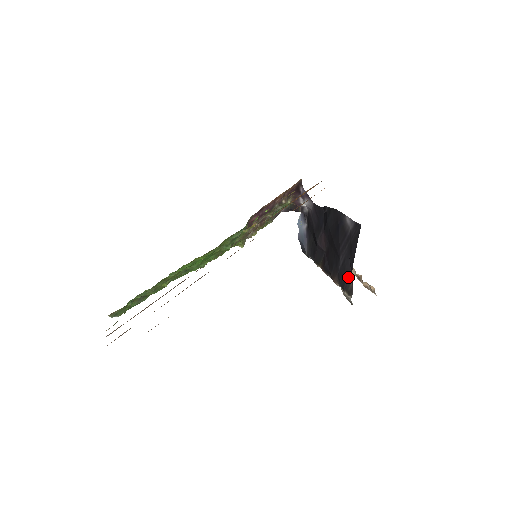
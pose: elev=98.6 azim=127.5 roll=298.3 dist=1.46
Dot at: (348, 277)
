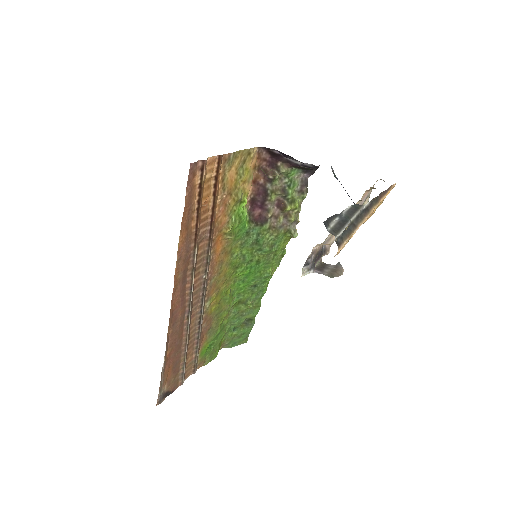
Dot at: occluded
